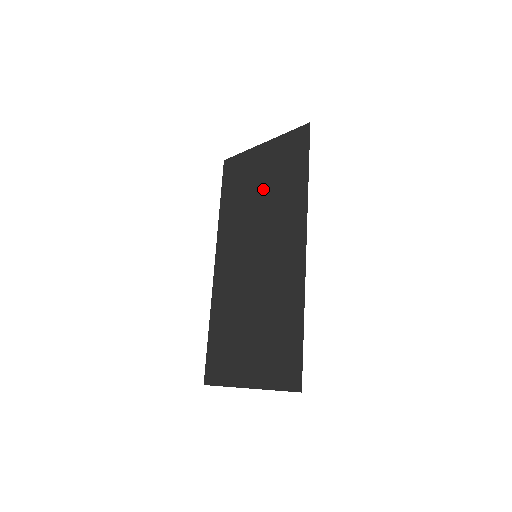
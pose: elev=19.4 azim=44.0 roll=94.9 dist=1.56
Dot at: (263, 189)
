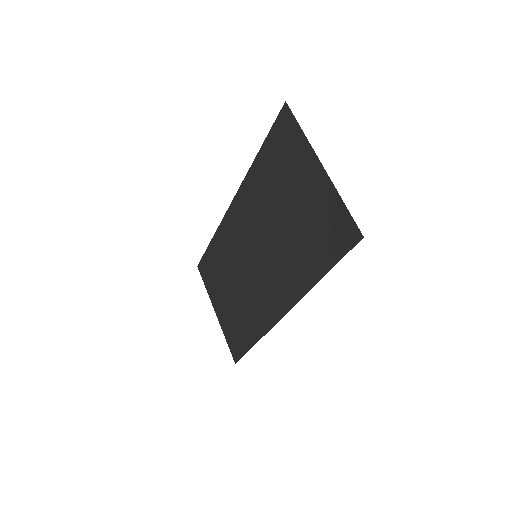
Dot at: (290, 215)
